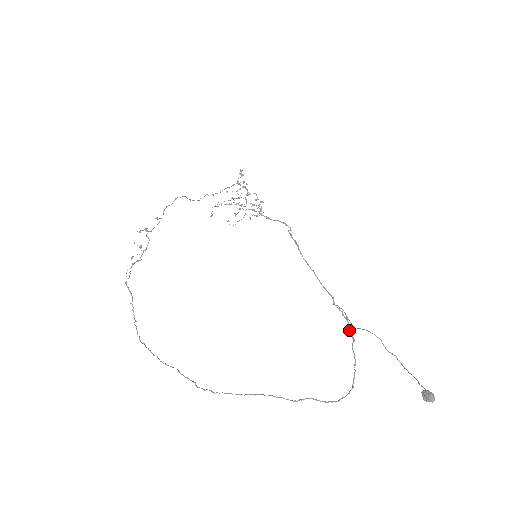
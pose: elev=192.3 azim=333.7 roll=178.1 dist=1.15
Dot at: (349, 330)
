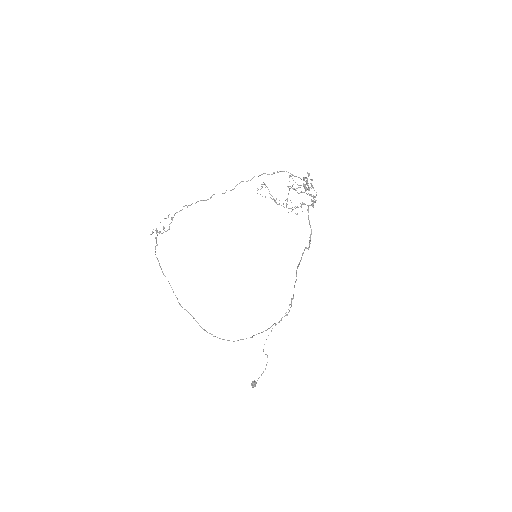
Dot at: occluded
